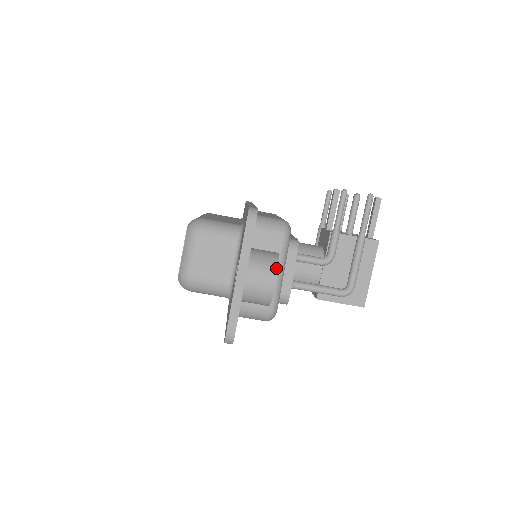
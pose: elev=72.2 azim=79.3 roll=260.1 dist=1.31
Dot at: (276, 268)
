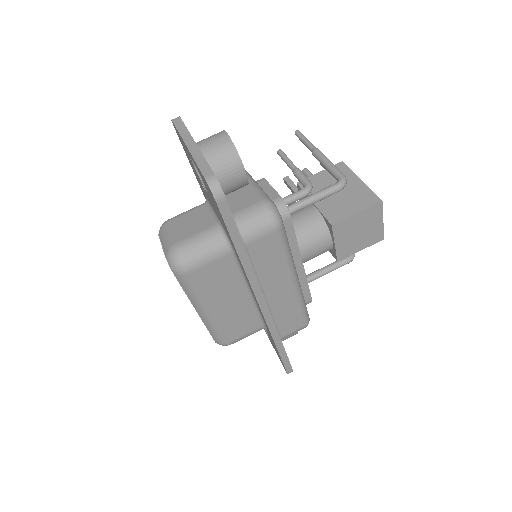
Dot at: (221, 131)
